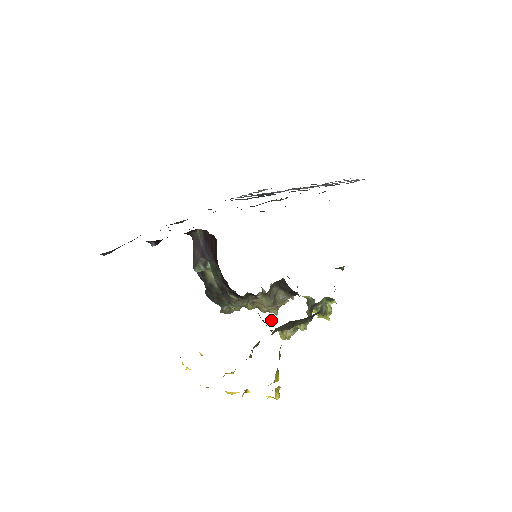
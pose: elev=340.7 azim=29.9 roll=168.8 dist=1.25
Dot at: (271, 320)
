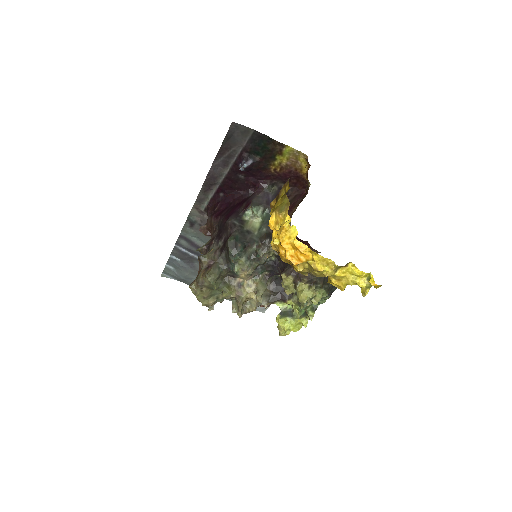
Dot at: (292, 282)
